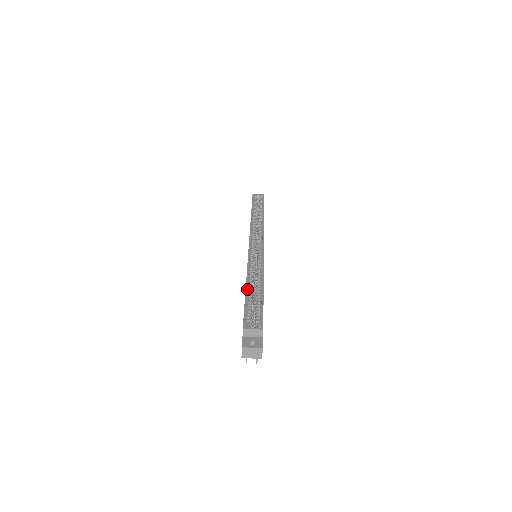
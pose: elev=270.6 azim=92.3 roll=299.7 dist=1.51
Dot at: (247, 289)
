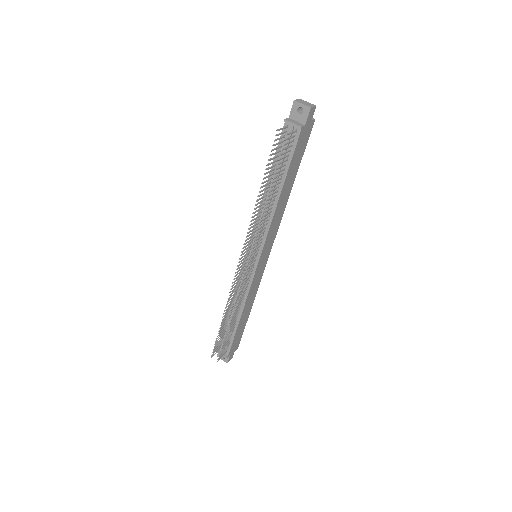
Dot at: occluded
